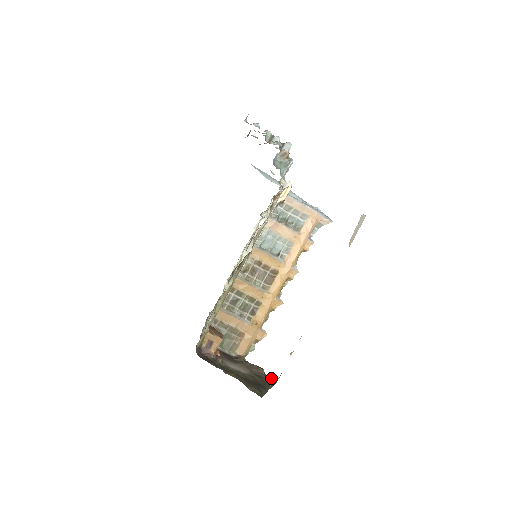
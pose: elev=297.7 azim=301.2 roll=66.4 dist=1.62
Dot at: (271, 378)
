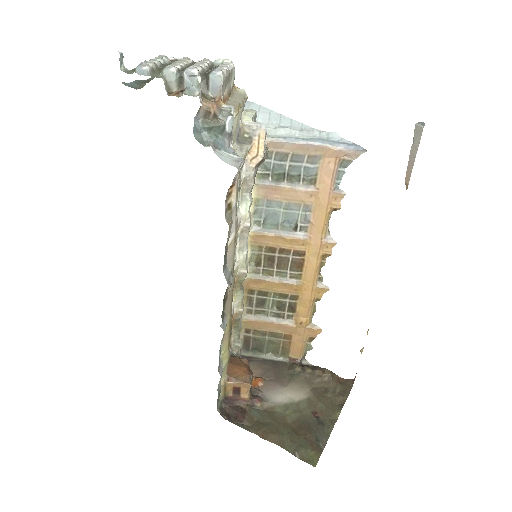
Dot at: (345, 379)
